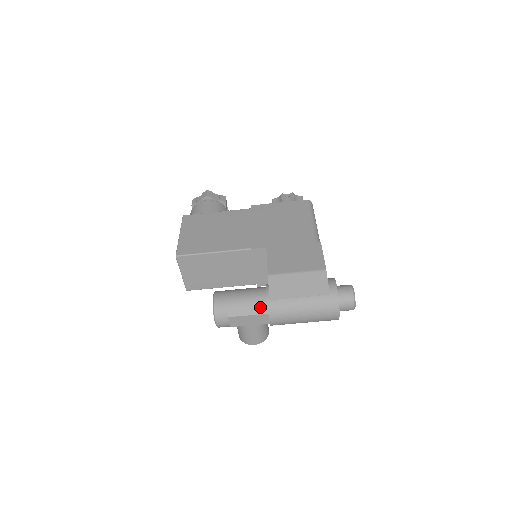
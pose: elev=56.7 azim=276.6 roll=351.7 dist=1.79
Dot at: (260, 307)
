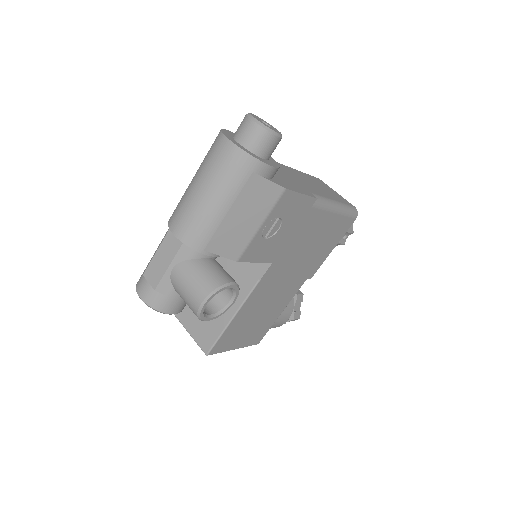
Dot at: (166, 233)
